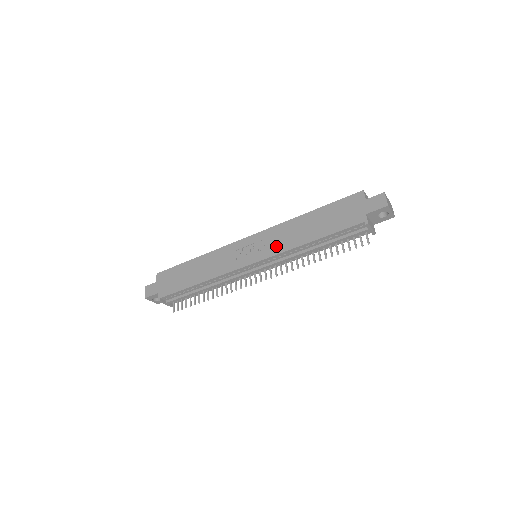
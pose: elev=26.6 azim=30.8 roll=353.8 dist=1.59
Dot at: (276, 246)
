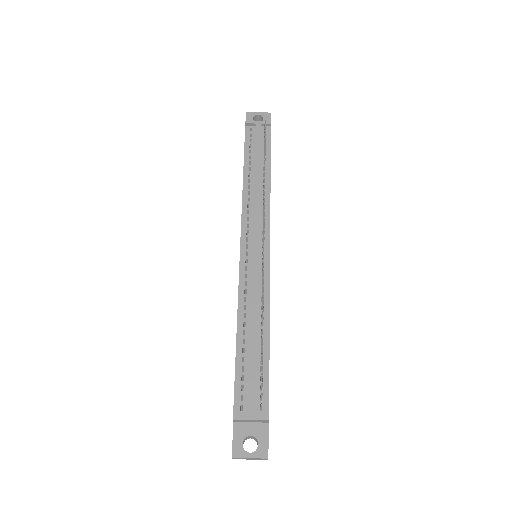
Dot at: occluded
